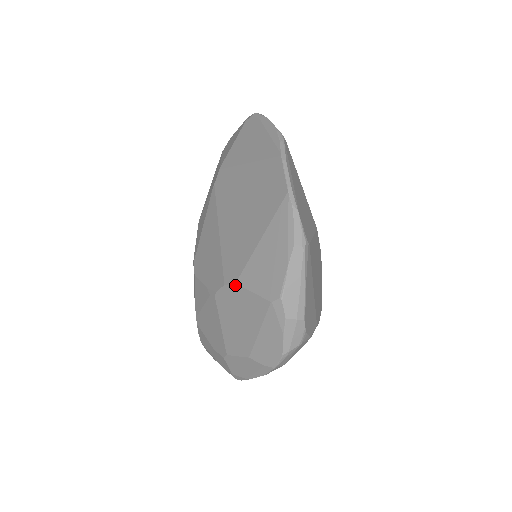
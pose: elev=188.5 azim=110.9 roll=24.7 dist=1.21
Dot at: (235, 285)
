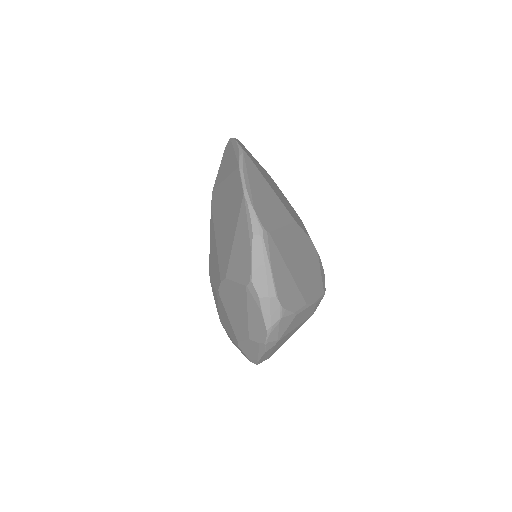
Dot at: (226, 280)
